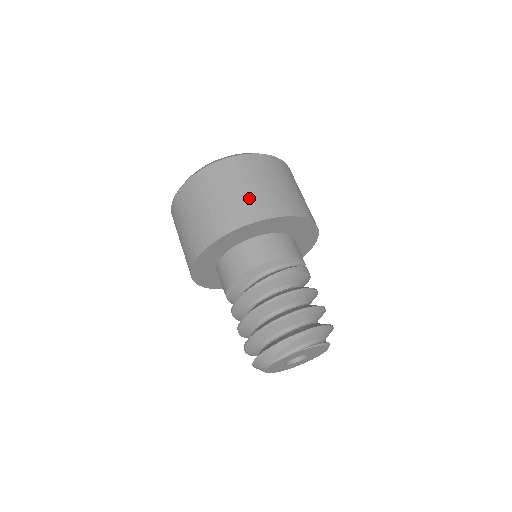
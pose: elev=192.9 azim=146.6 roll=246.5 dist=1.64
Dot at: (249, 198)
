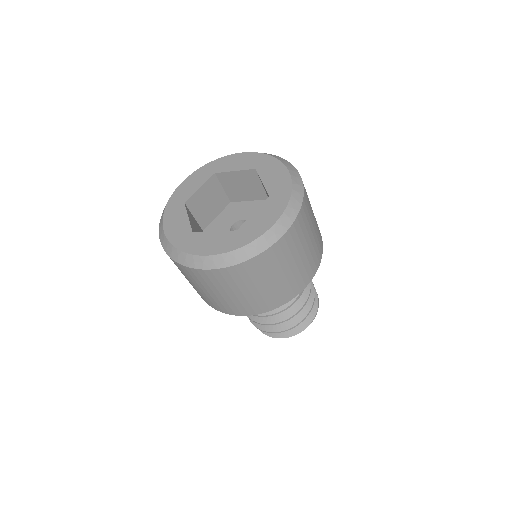
Dot at: (307, 262)
